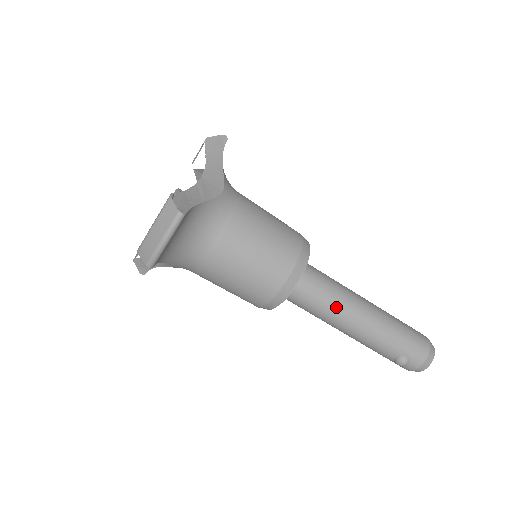
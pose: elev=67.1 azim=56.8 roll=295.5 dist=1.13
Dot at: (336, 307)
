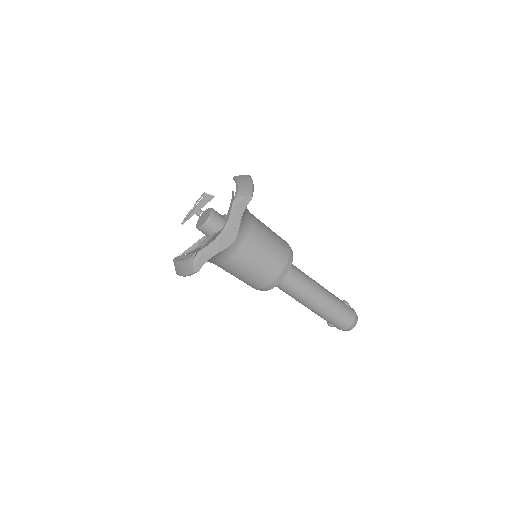
Dot at: (296, 297)
